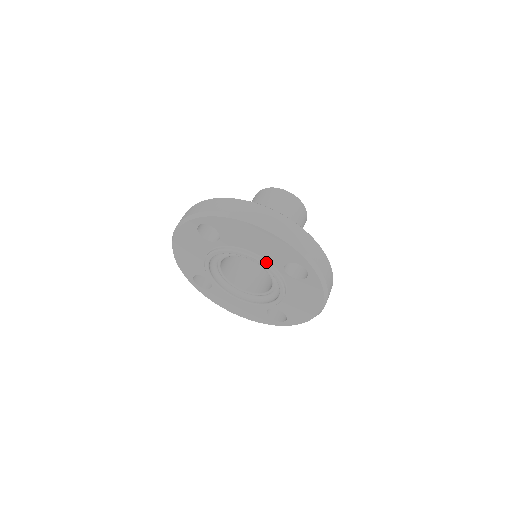
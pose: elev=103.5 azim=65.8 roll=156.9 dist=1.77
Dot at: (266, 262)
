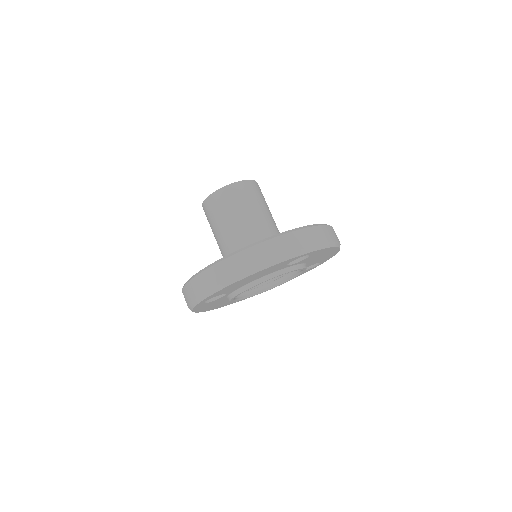
Dot at: (272, 275)
